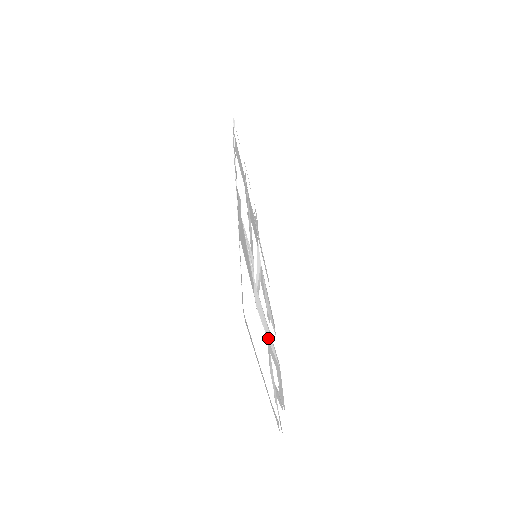
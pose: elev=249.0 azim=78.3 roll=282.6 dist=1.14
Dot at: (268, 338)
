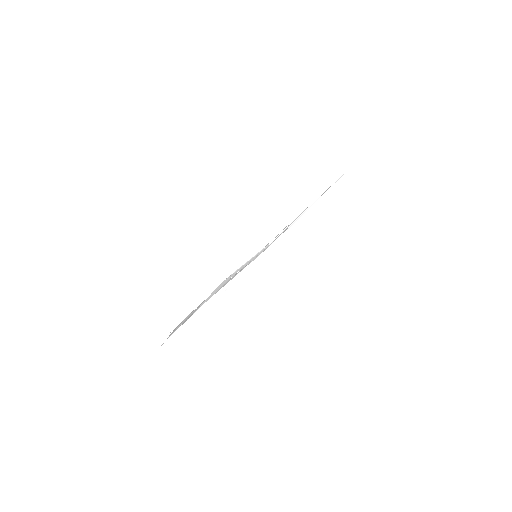
Dot at: (206, 299)
